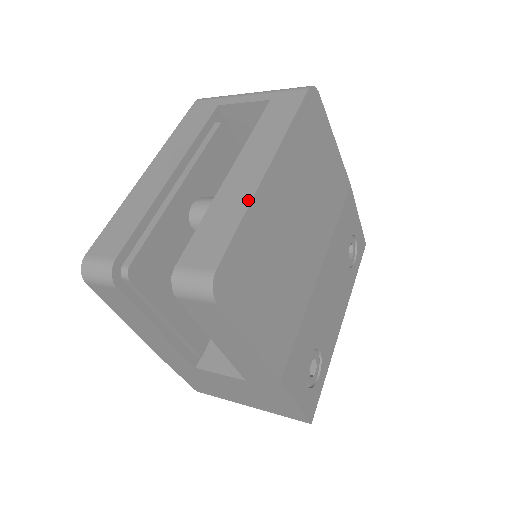
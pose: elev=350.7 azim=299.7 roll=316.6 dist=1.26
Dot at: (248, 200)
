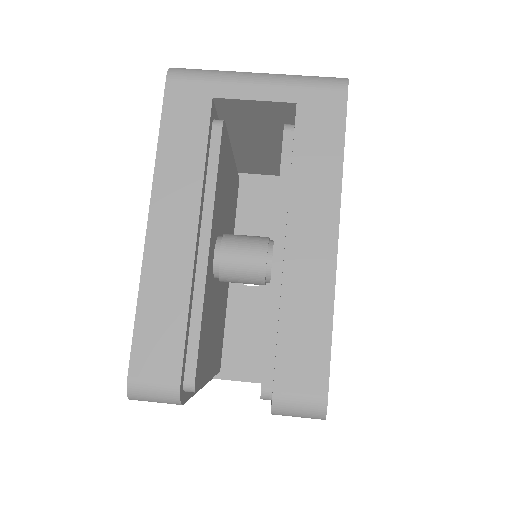
Dot at: (330, 294)
